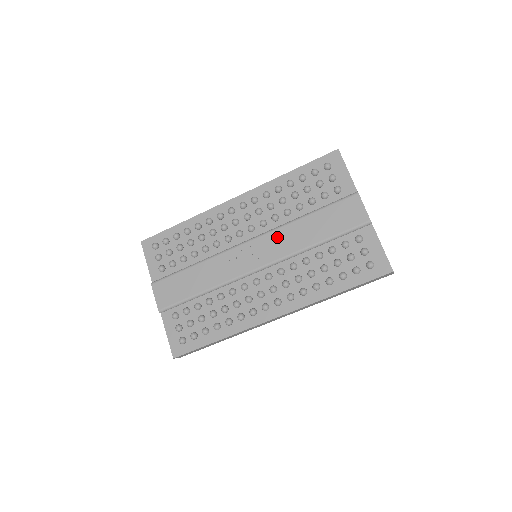
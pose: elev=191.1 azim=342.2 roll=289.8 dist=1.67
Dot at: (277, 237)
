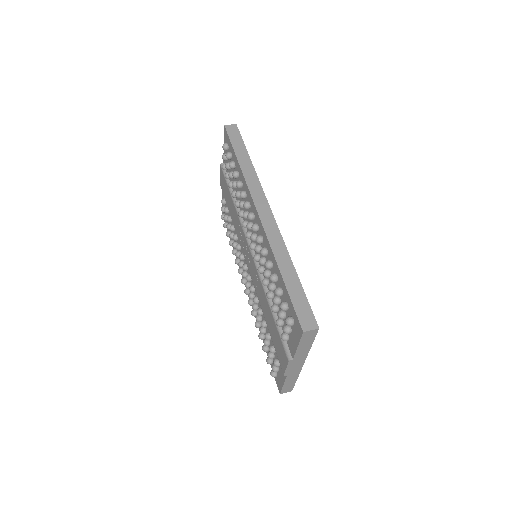
Dot at: (257, 278)
